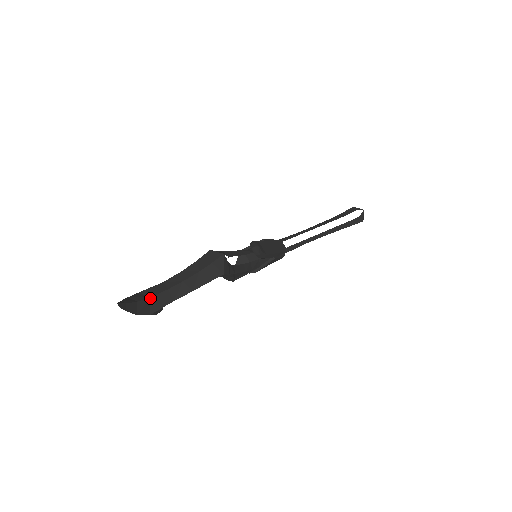
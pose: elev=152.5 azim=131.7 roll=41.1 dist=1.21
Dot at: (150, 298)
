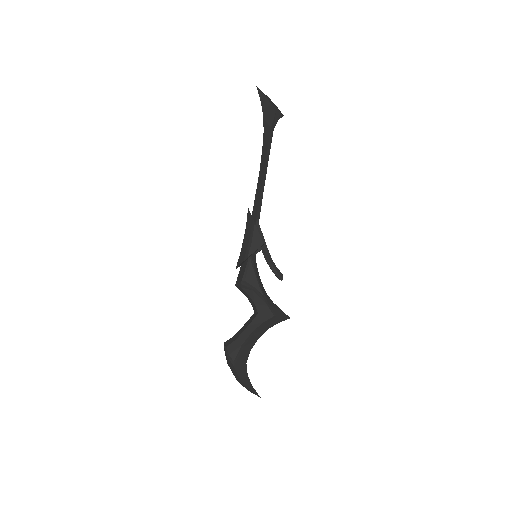
Dot at: (246, 364)
